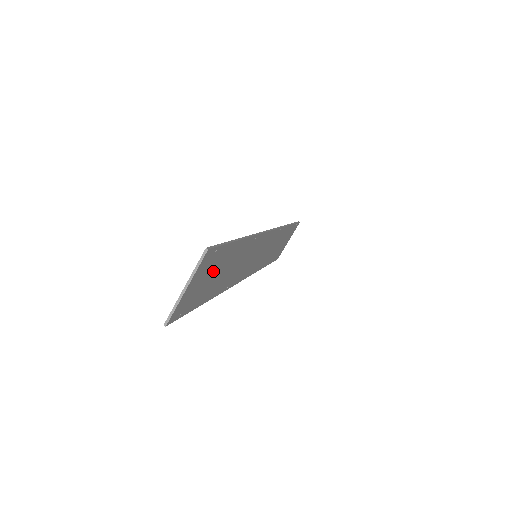
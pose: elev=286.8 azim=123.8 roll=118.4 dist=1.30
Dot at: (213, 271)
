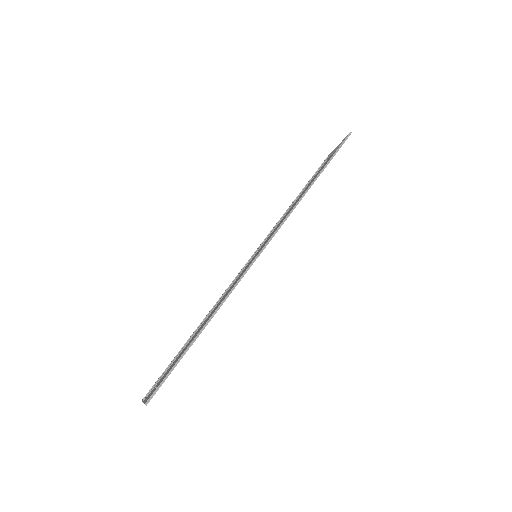
Dot at: occluded
